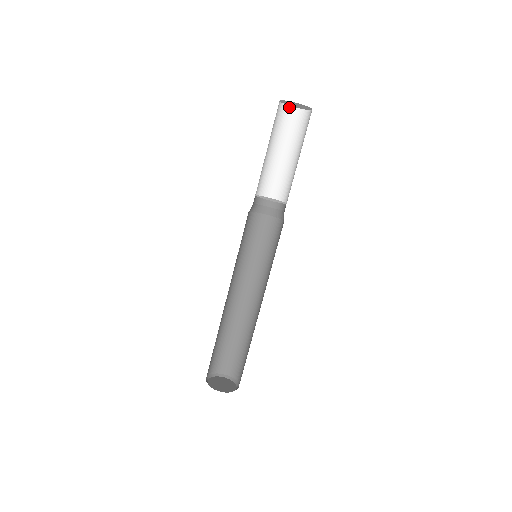
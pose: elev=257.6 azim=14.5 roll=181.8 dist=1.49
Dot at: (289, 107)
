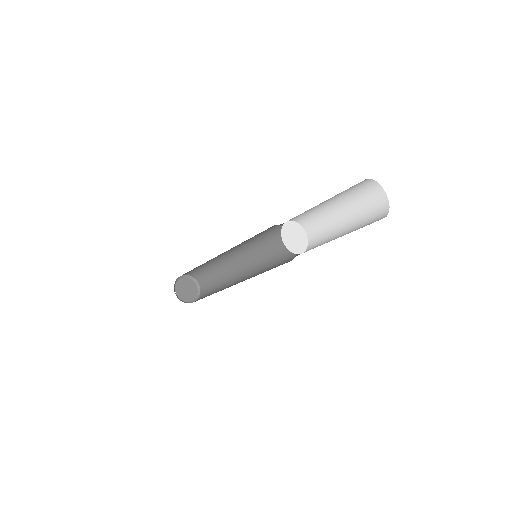
Dot at: (374, 181)
